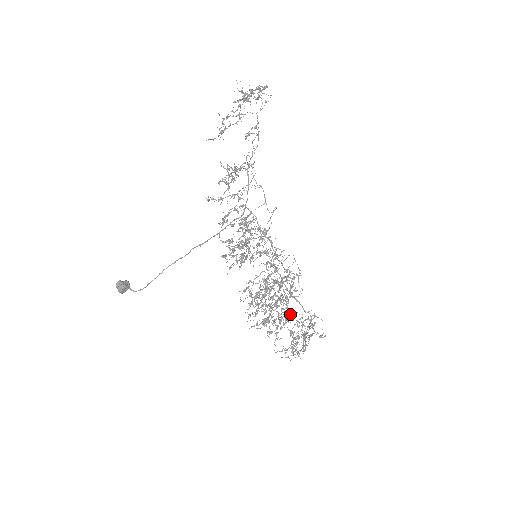
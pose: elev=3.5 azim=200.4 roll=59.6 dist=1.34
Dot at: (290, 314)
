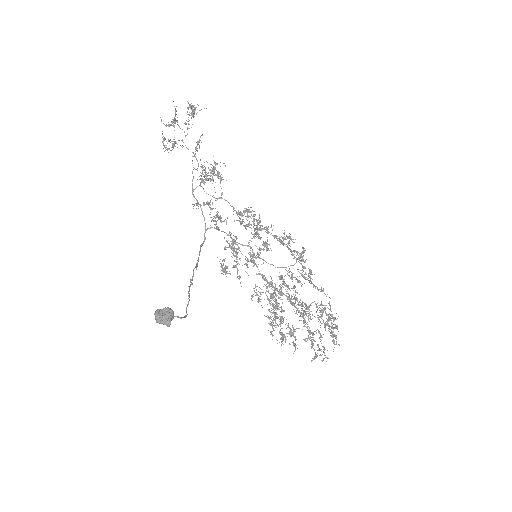
Dot at: occluded
